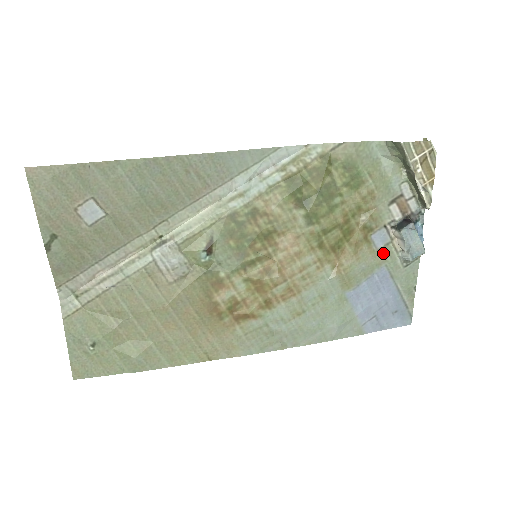
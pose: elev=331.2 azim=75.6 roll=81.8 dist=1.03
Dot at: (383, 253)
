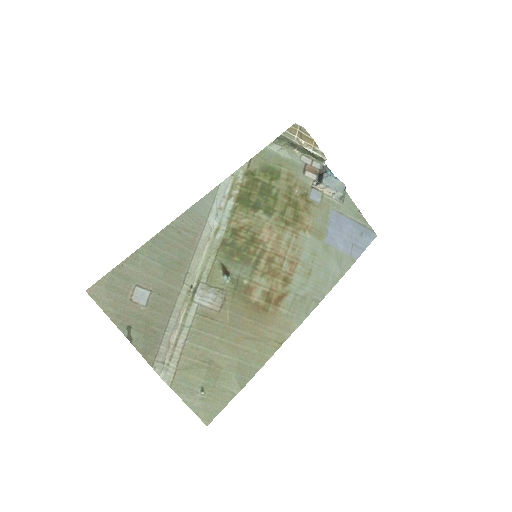
Dot at: (324, 203)
